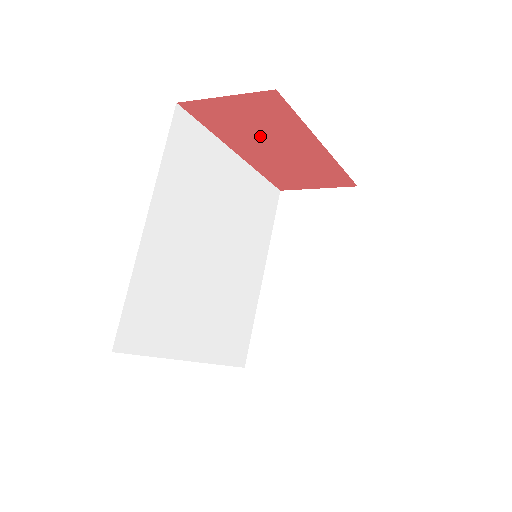
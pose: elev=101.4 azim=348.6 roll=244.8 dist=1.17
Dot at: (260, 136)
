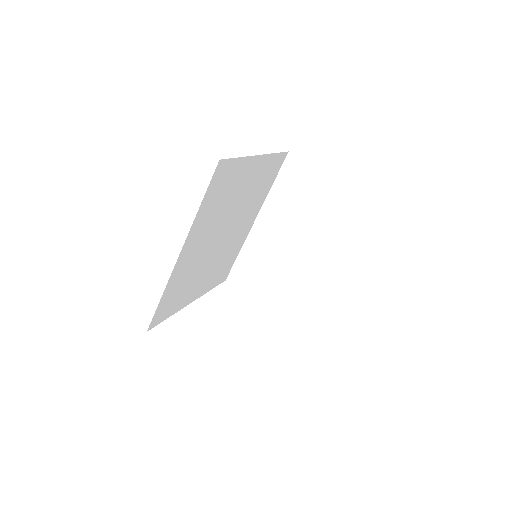
Dot at: occluded
